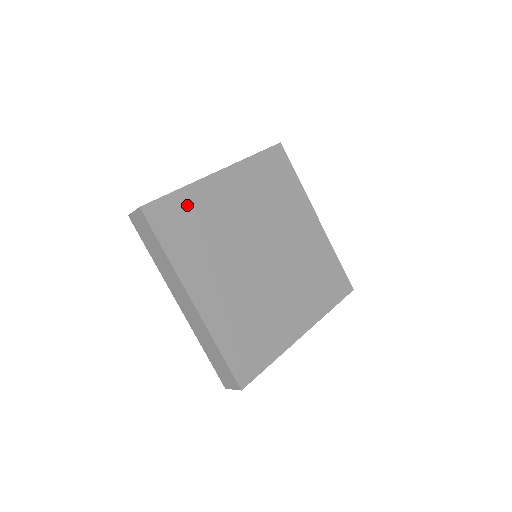
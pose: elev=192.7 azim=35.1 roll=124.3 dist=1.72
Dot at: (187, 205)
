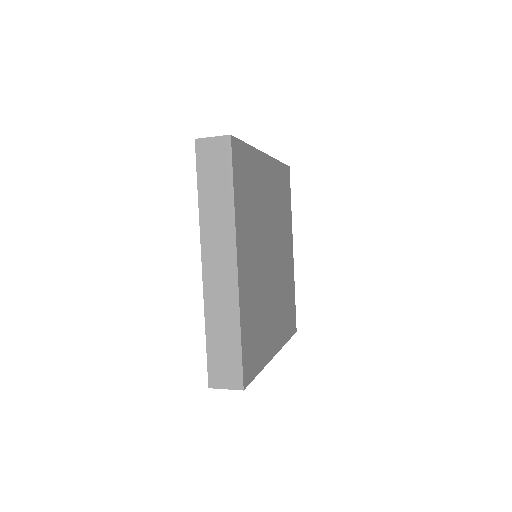
Dot at: (250, 165)
